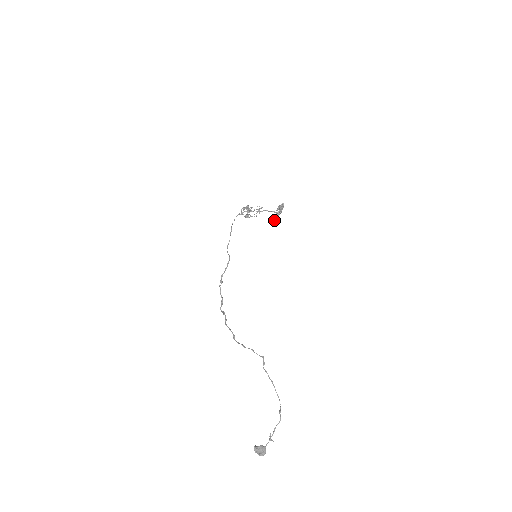
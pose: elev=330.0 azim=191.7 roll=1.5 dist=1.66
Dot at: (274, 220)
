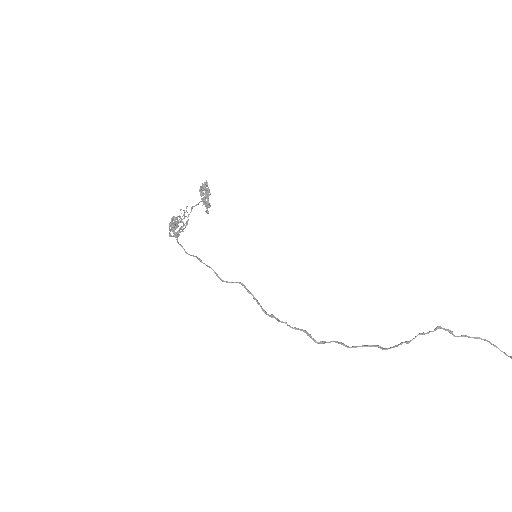
Dot at: (207, 212)
